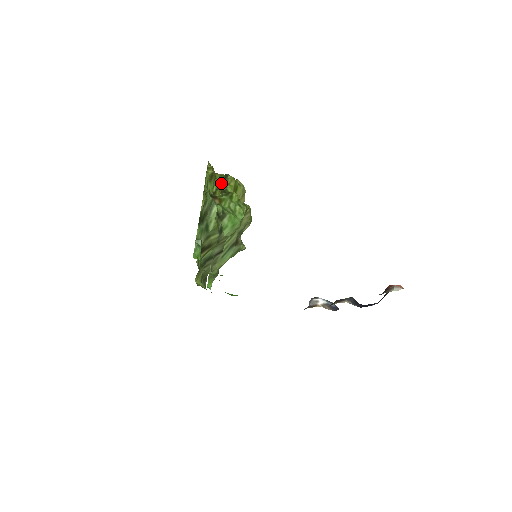
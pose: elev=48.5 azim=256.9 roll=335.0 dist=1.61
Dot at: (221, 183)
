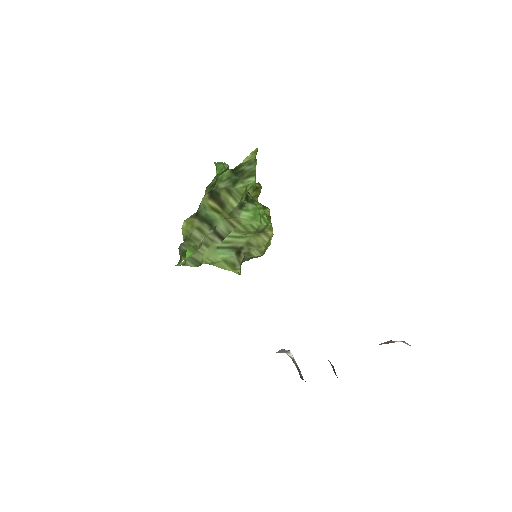
Dot at: occluded
